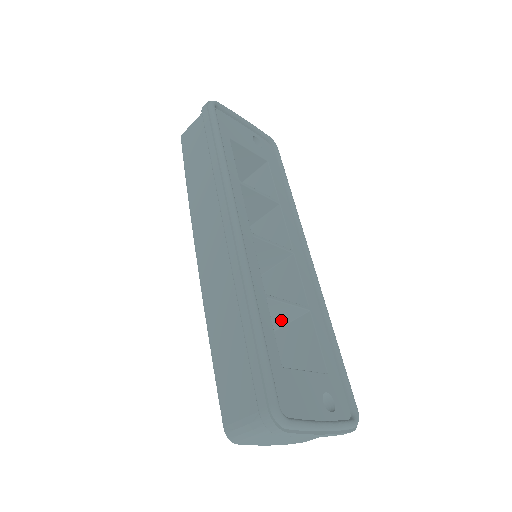
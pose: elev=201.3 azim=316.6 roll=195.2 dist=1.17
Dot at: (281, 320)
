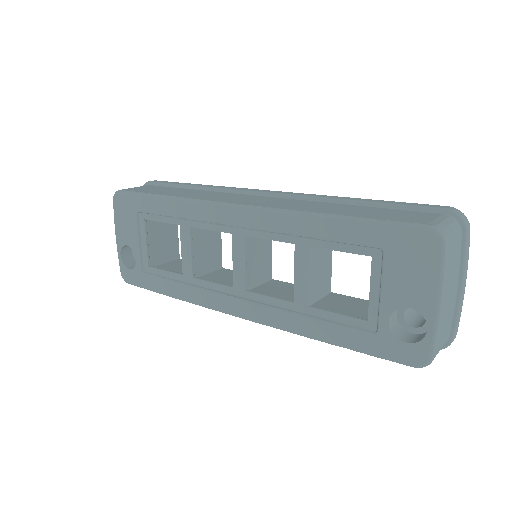
Dot at: (319, 287)
